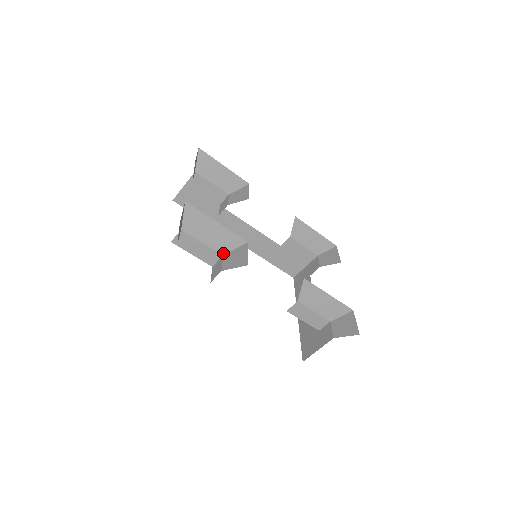
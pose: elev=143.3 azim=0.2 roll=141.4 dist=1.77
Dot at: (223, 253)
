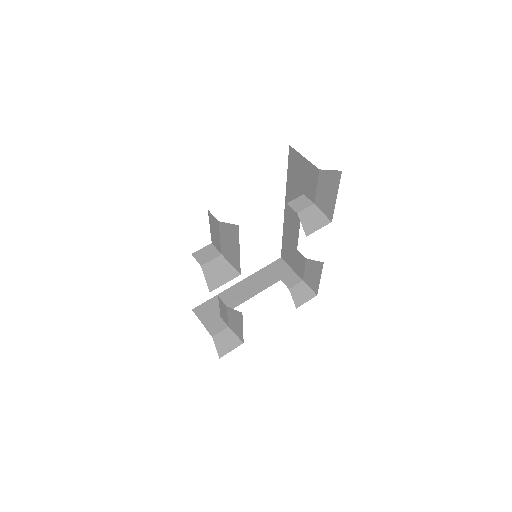
Dot at: (223, 254)
